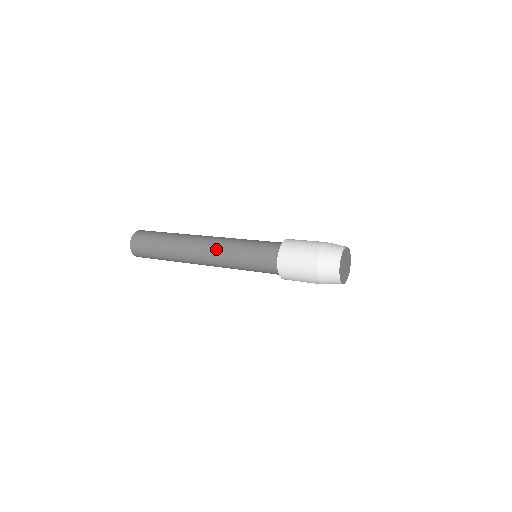
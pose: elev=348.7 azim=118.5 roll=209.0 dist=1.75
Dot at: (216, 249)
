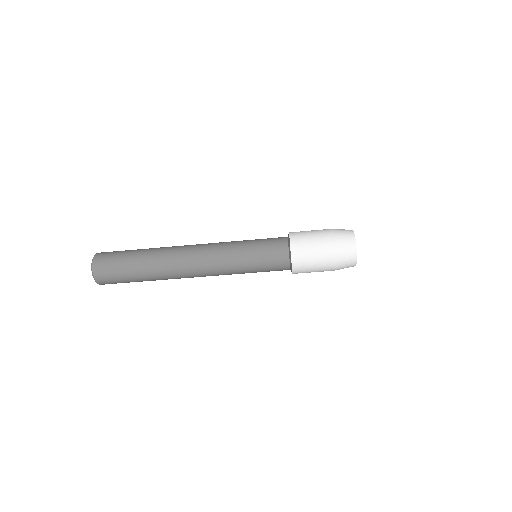
Dot at: (213, 249)
